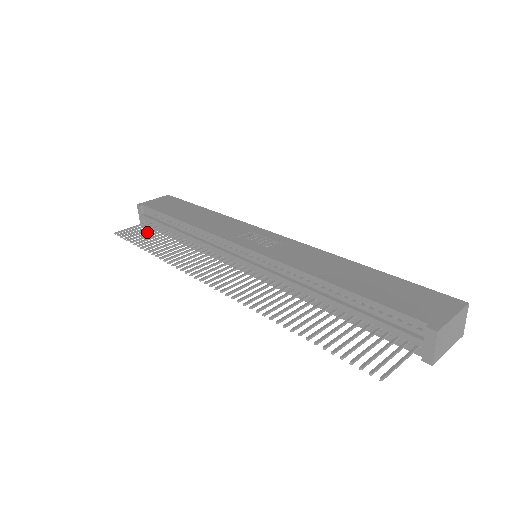
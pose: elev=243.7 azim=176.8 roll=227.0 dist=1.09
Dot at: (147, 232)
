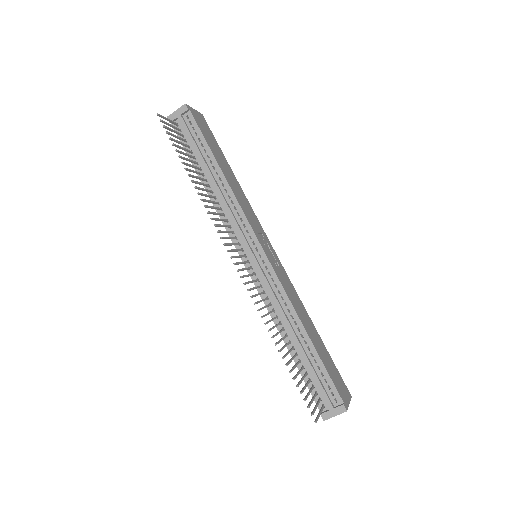
Dot at: occluded
